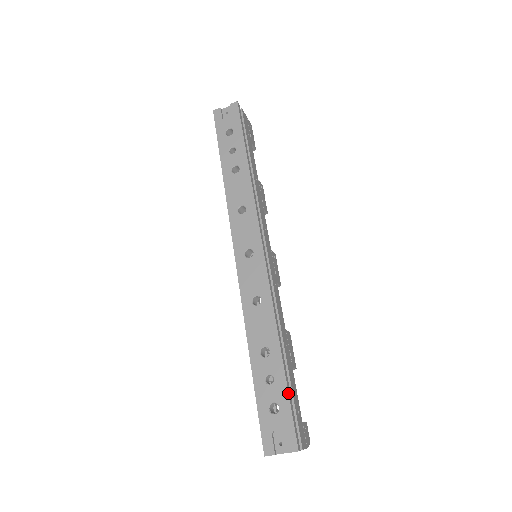
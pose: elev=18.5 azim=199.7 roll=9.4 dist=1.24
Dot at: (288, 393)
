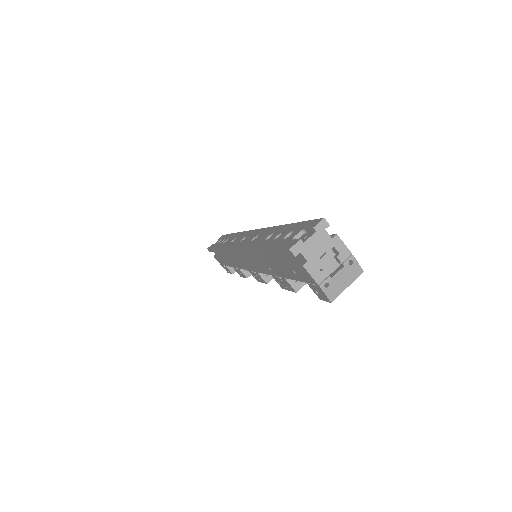
Dot at: (298, 222)
